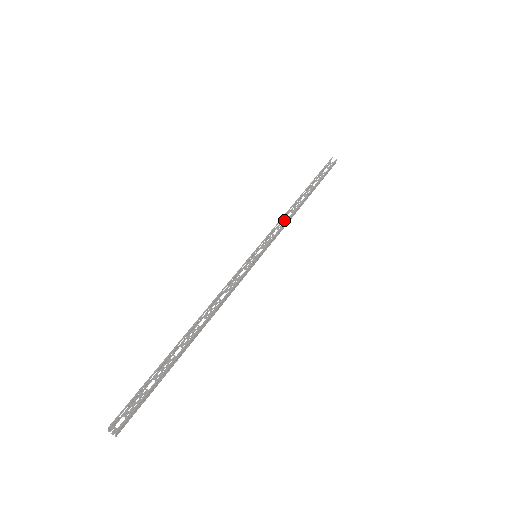
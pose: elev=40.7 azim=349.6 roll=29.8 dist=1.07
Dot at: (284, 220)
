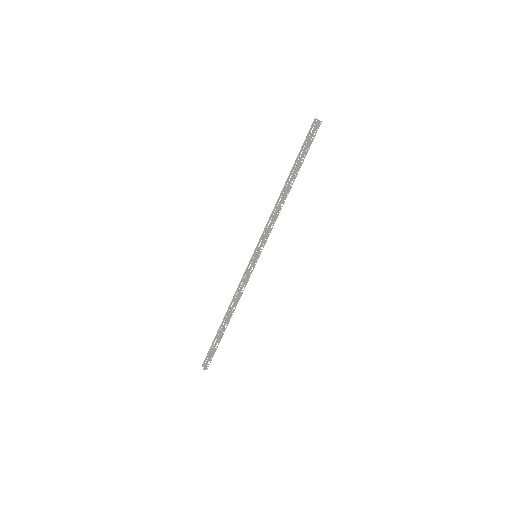
Dot at: (276, 214)
